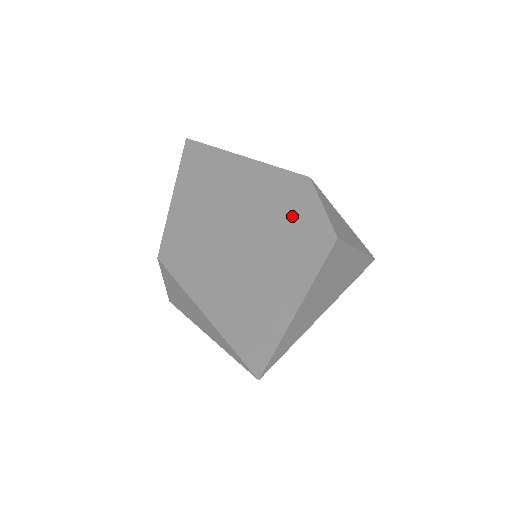
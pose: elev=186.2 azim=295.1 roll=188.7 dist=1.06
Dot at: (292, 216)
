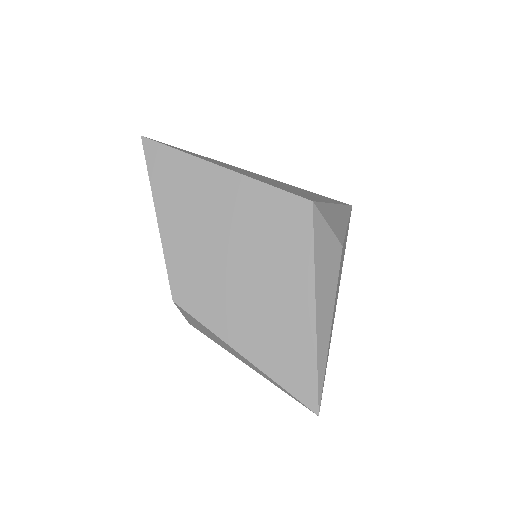
Dot at: (305, 251)
